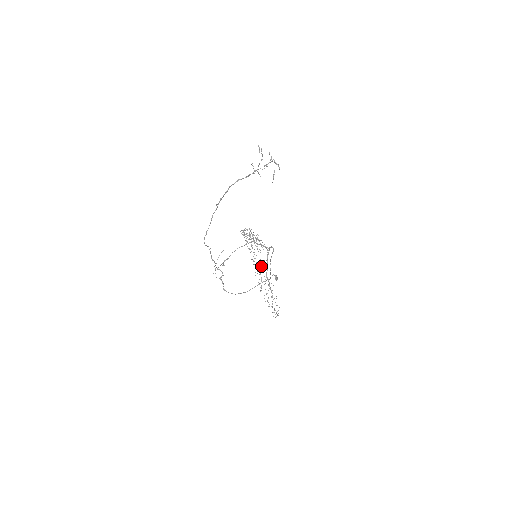
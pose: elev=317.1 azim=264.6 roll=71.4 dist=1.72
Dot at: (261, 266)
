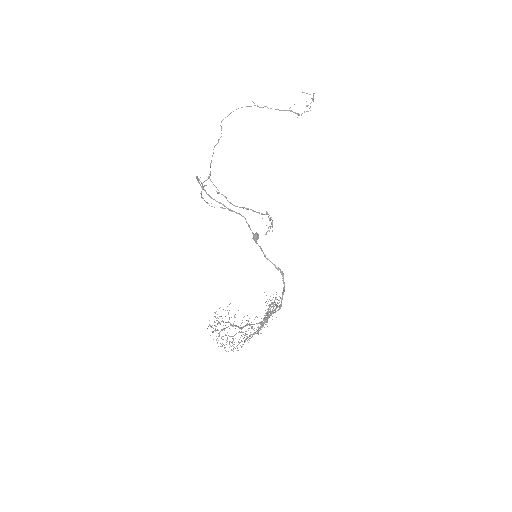
Dot at: (255, 332)
